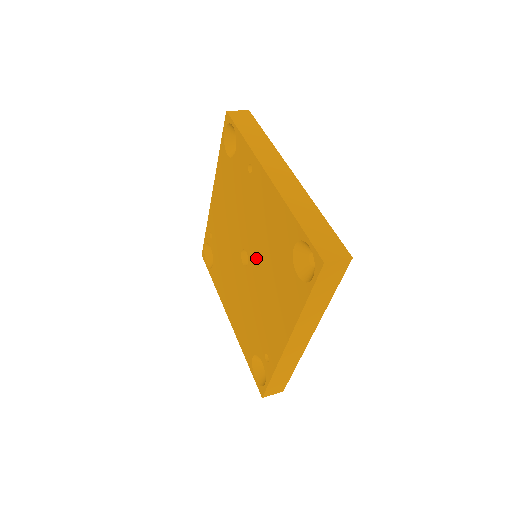
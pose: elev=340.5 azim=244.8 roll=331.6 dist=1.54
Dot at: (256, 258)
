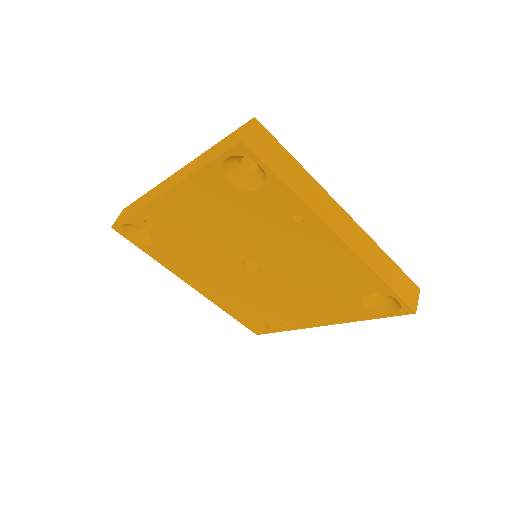
Dot at: (282, 276)
